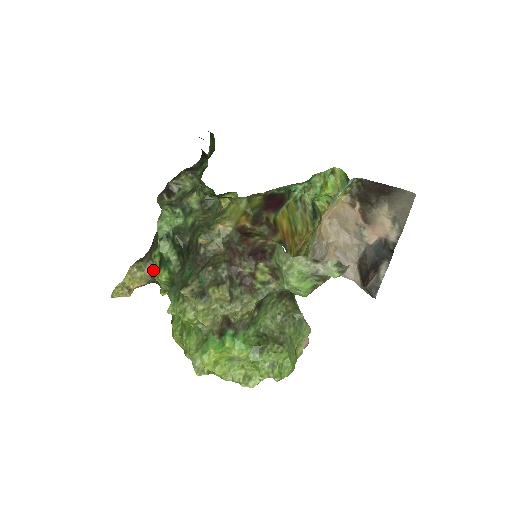
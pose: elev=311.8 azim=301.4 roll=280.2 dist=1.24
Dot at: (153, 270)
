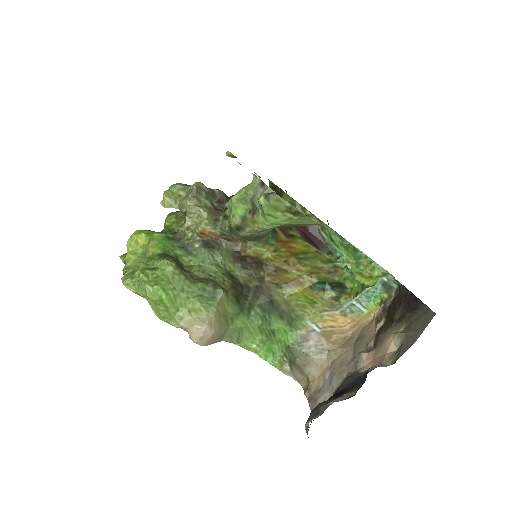
Dot at: occluded
